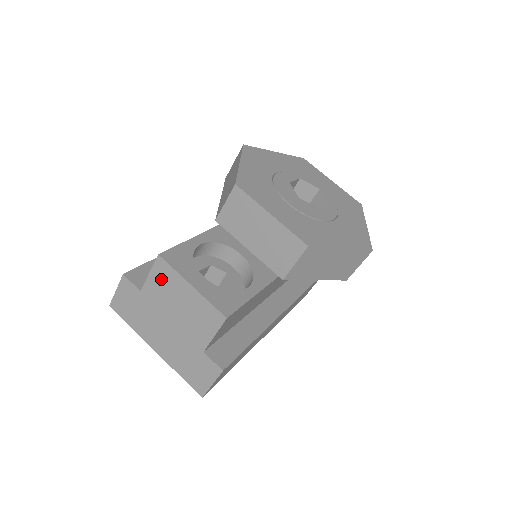
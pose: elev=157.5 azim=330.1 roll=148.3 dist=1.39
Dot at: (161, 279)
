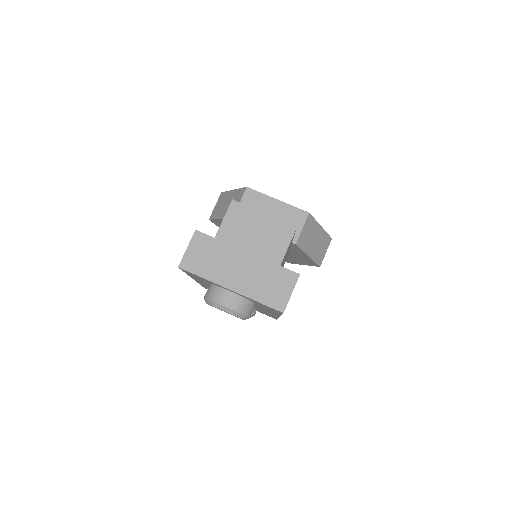
Dot at: (236, 219)
